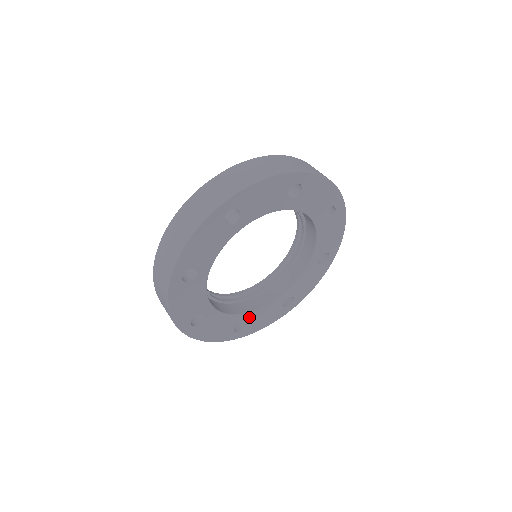
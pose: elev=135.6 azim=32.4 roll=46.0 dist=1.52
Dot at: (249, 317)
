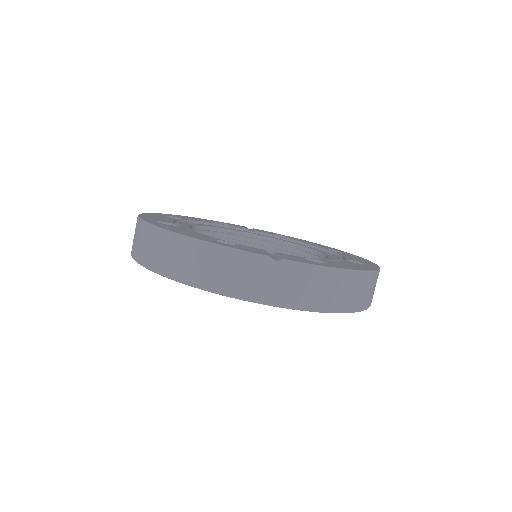
Dot at: occluded
